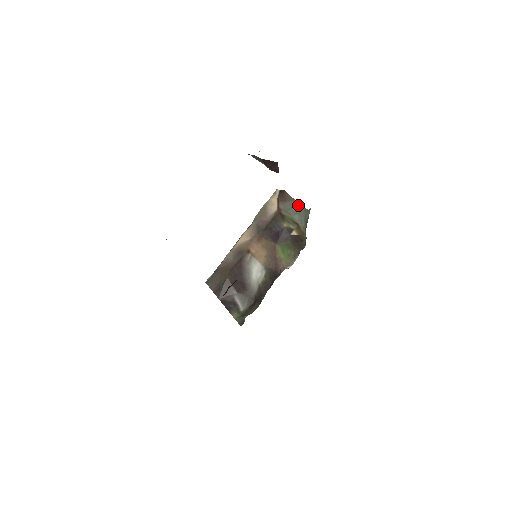
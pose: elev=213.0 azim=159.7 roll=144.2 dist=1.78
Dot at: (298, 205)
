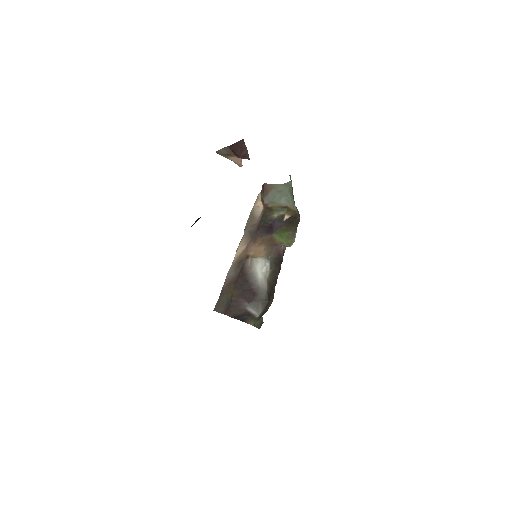
Dot at: (280, 187)
